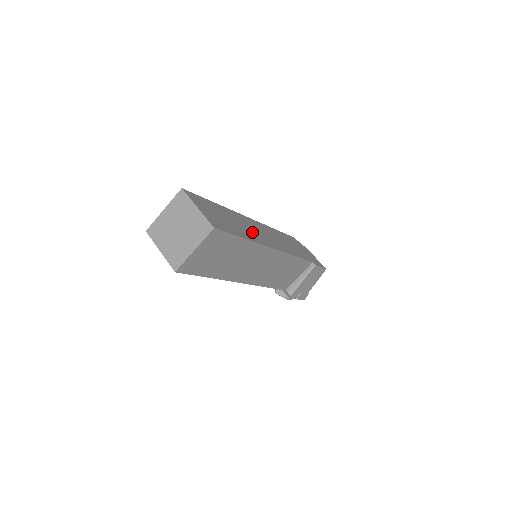
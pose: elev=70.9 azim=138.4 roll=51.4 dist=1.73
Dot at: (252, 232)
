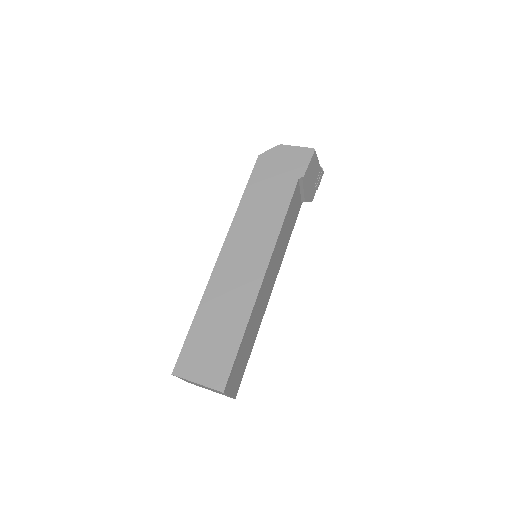
Dot at: (237, 295)
